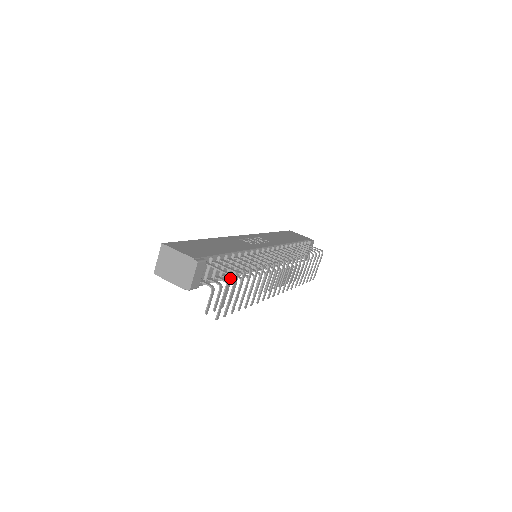
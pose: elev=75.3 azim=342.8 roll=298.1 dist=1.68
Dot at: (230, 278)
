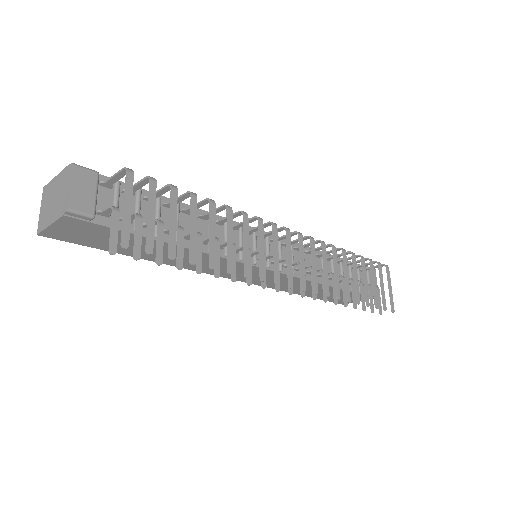
Dot at: (131, 173)
